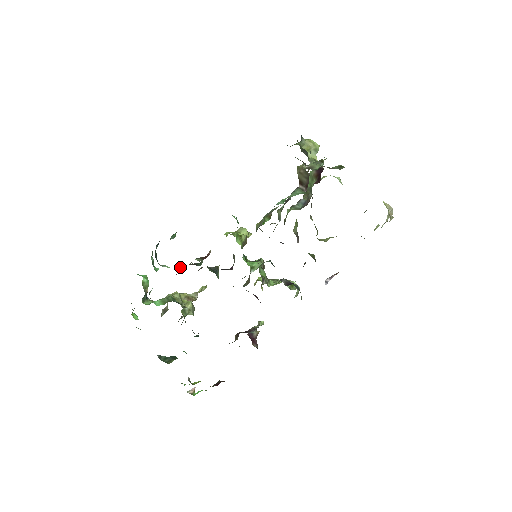
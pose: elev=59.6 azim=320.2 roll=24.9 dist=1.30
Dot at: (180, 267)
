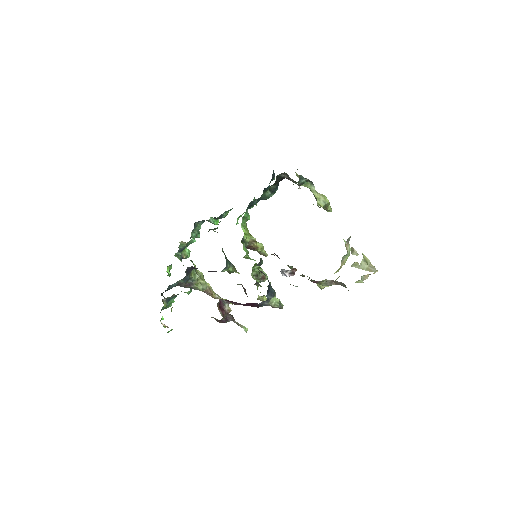
Dot at: occluded
